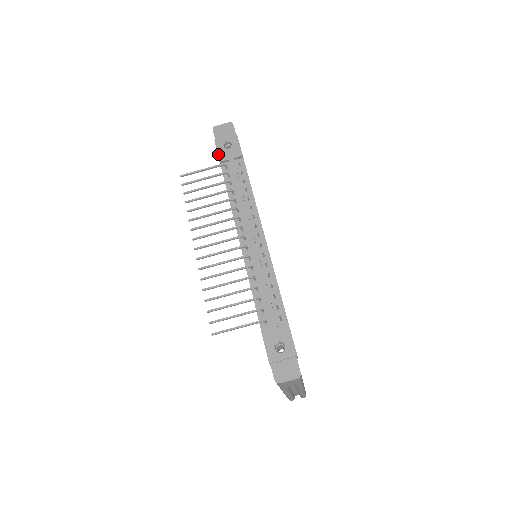
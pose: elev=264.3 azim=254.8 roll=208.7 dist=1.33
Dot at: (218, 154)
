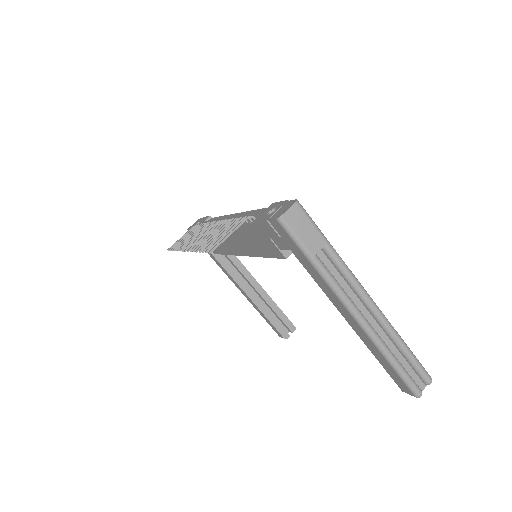
Dot at: occluded
